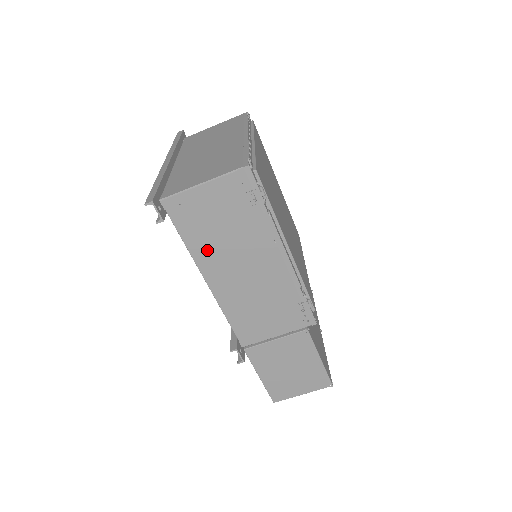
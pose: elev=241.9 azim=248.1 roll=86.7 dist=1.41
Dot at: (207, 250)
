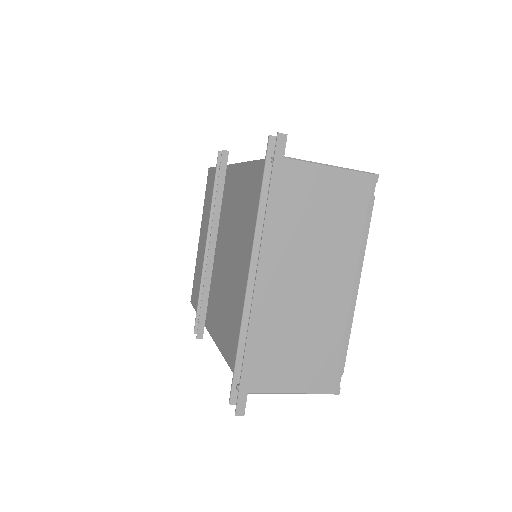
Dot at: occluded
